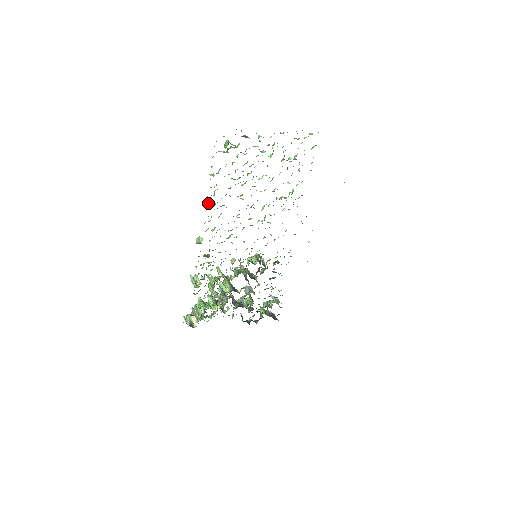
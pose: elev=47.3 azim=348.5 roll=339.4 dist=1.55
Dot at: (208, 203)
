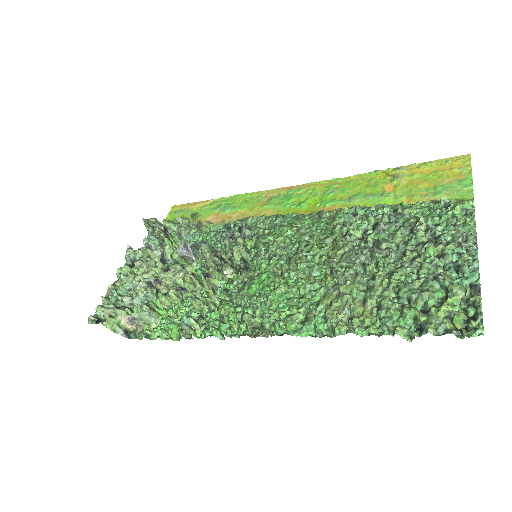
Dot at: (345, 331)
